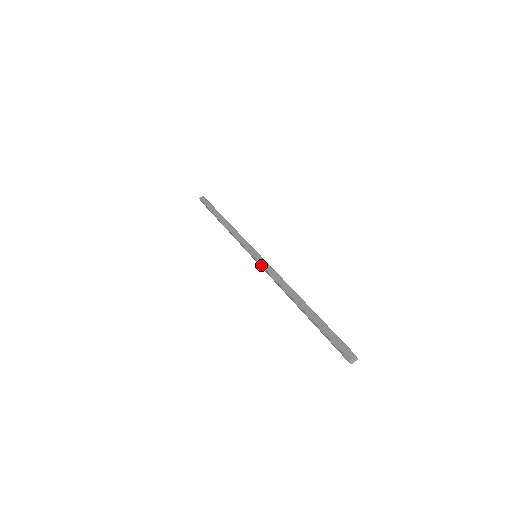
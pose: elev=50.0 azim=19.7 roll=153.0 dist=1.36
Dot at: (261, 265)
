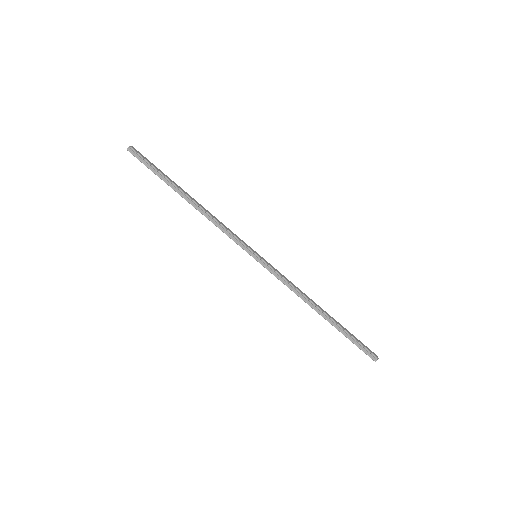
Dot at: (272, 268)
